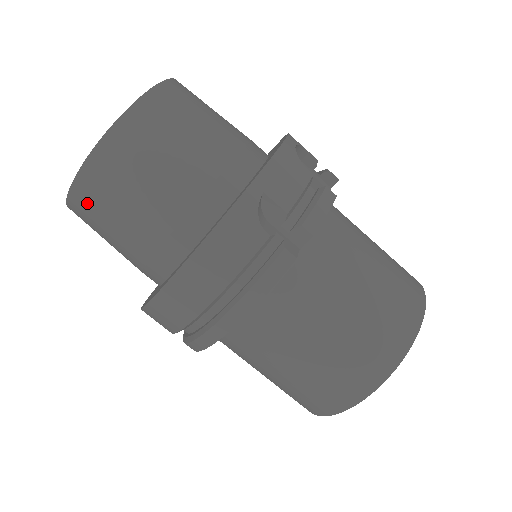
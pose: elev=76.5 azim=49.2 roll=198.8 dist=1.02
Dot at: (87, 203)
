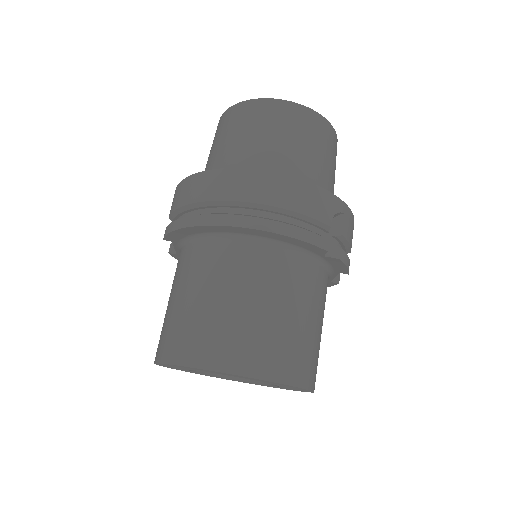
Dot at: (262, 111)
